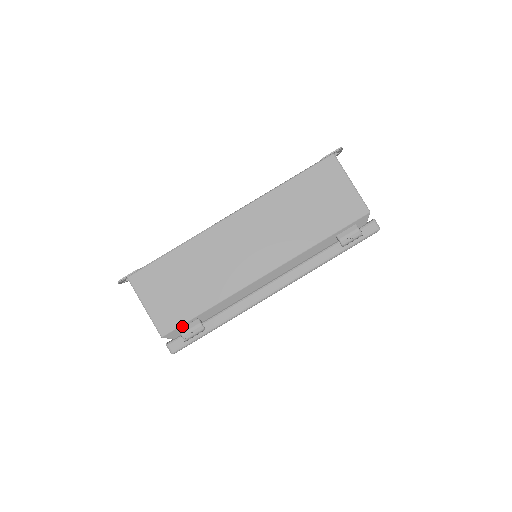
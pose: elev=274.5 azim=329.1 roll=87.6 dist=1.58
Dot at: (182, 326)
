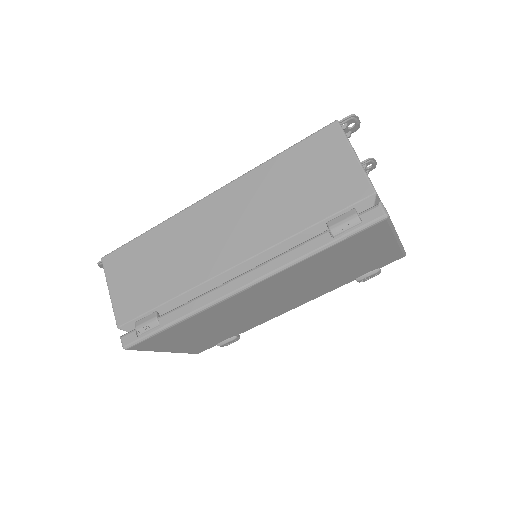
Dot at: (139, 318)
